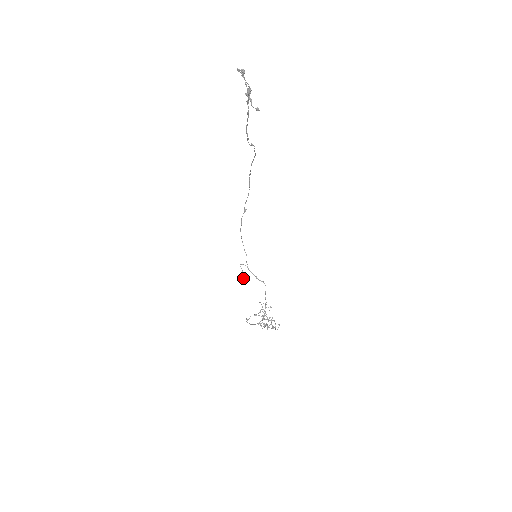
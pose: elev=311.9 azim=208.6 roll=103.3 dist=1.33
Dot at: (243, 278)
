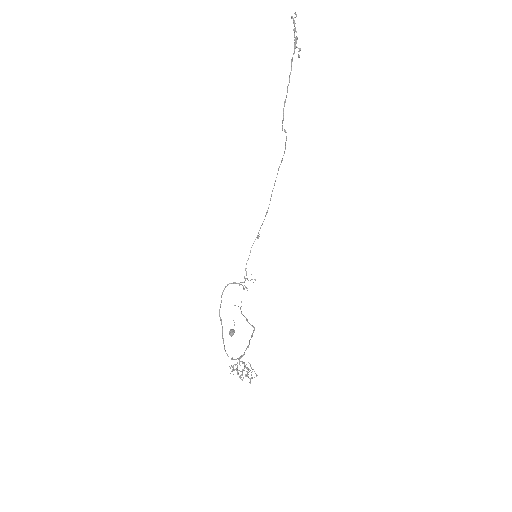
Dot at: (231, 329)
